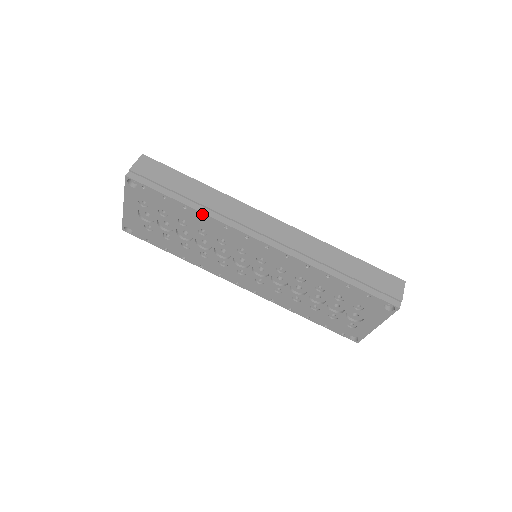
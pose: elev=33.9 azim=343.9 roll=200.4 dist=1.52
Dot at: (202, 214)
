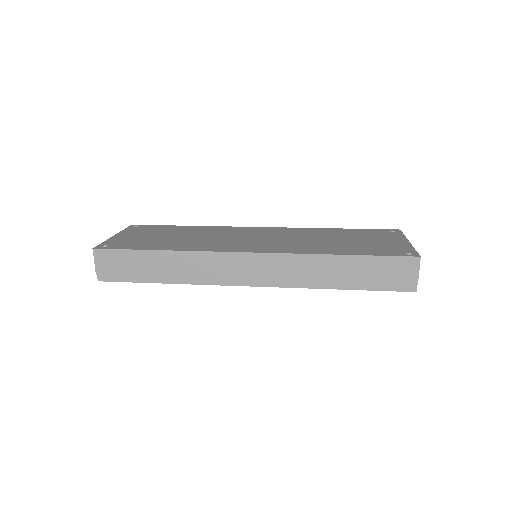
Dot at: (181, 283)
